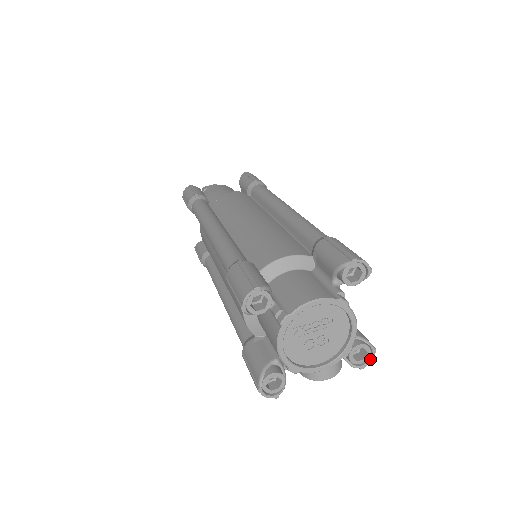
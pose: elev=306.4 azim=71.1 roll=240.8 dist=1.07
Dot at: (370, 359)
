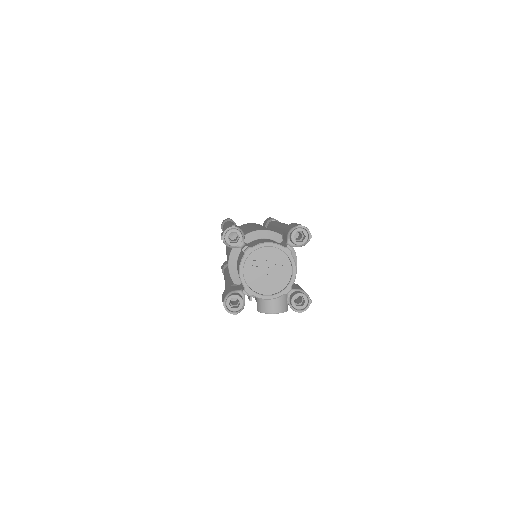
Dot at: (306, 307)
